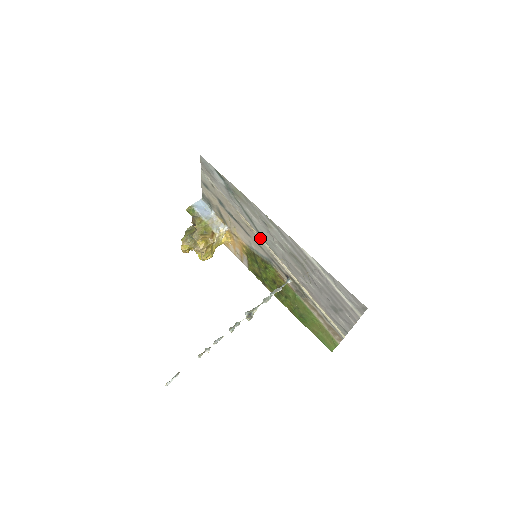
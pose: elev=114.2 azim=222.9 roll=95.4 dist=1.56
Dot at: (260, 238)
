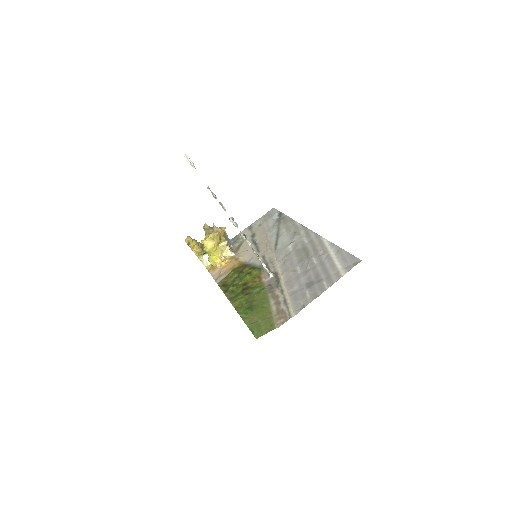
Dot at: (272, 249)
